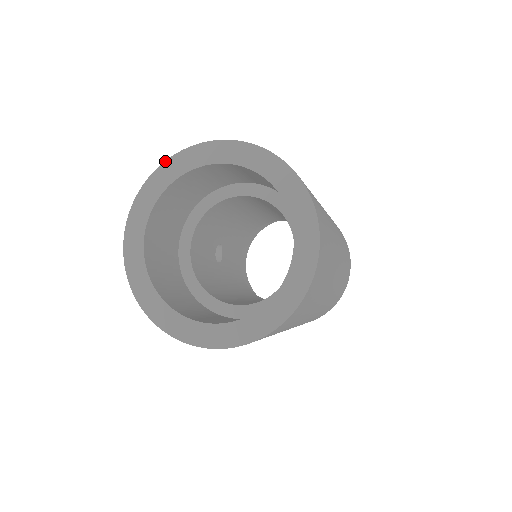
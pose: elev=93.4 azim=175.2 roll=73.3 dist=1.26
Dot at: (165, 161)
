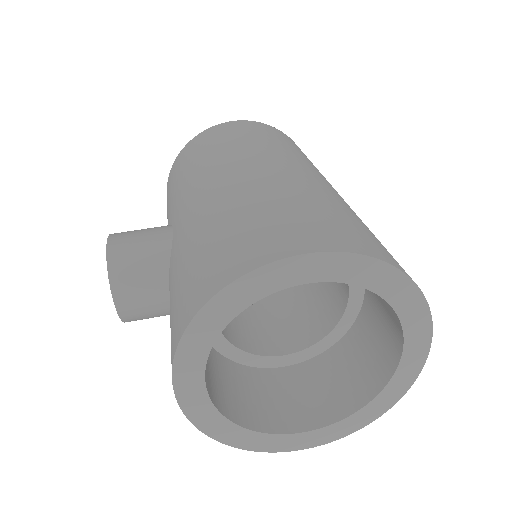
Dot at: (213, 297)
